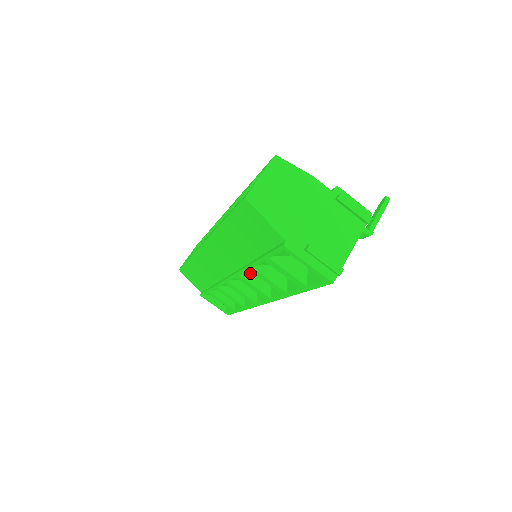
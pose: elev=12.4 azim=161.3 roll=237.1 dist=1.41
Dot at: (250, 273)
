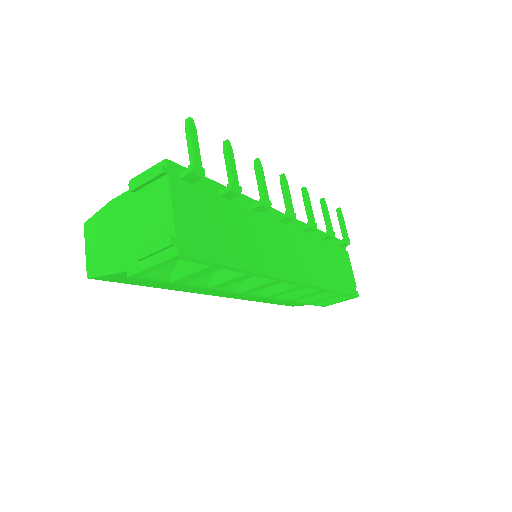
Dot at: (243, 282)
